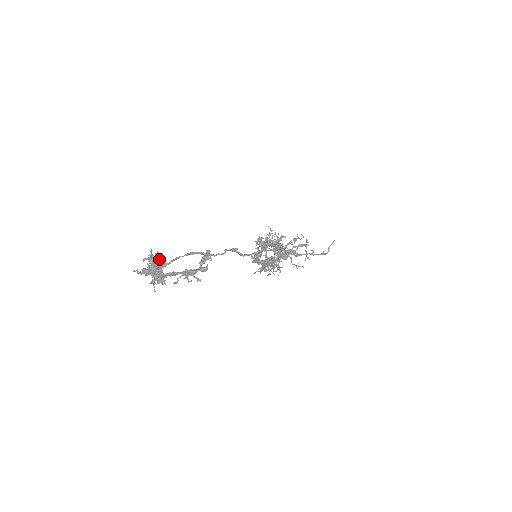
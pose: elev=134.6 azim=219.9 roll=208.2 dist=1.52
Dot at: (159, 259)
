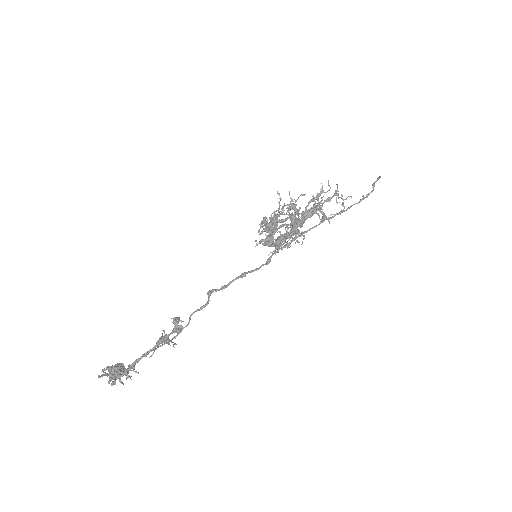
Dot at: (112, 375)
